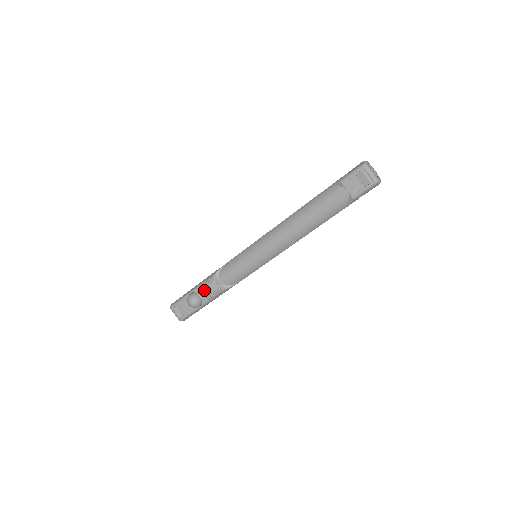
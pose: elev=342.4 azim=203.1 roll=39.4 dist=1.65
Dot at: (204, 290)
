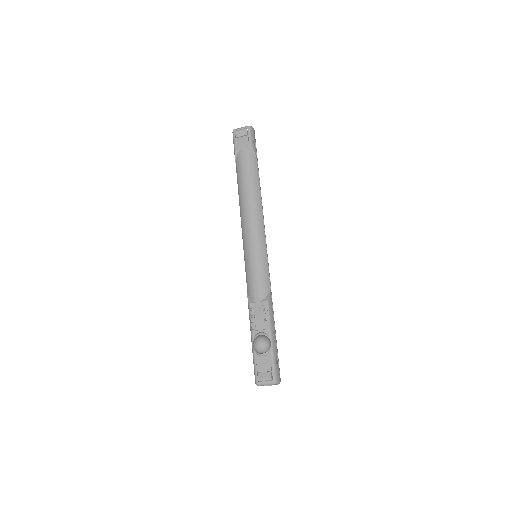
Dot at: (257, 326)
